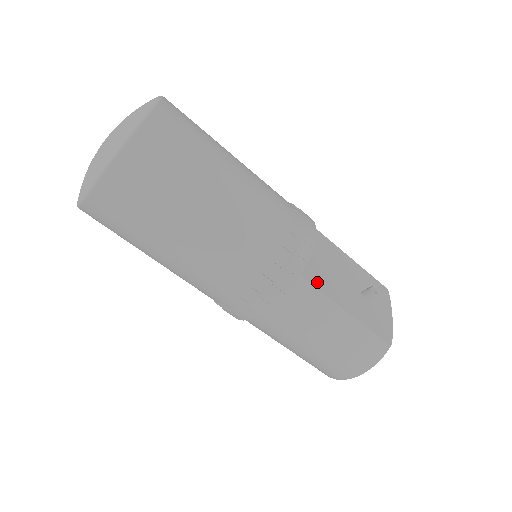
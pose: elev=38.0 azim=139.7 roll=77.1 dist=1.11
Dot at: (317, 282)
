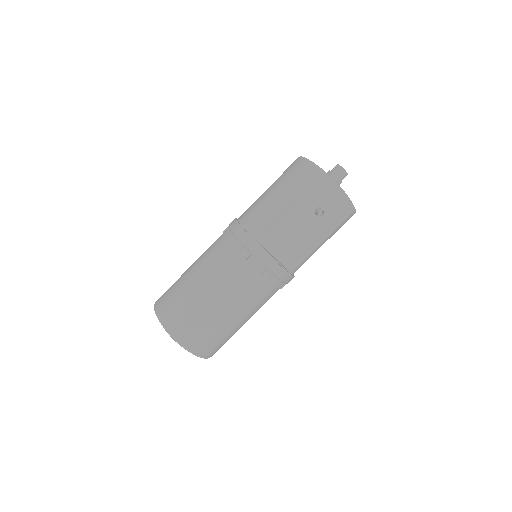
Dot at: (298, 259)
